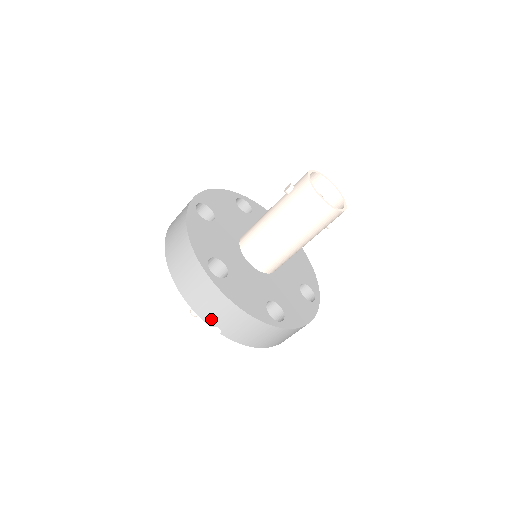
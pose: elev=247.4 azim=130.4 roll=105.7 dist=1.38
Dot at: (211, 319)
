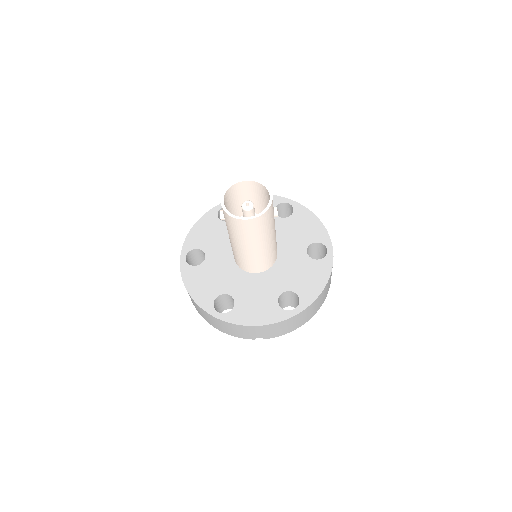
Dot at: (248, 337)
